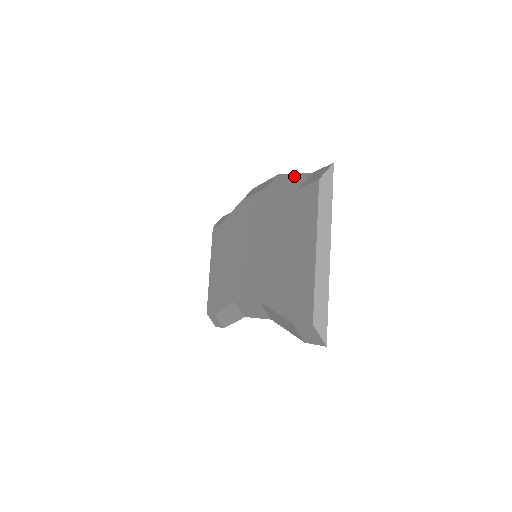
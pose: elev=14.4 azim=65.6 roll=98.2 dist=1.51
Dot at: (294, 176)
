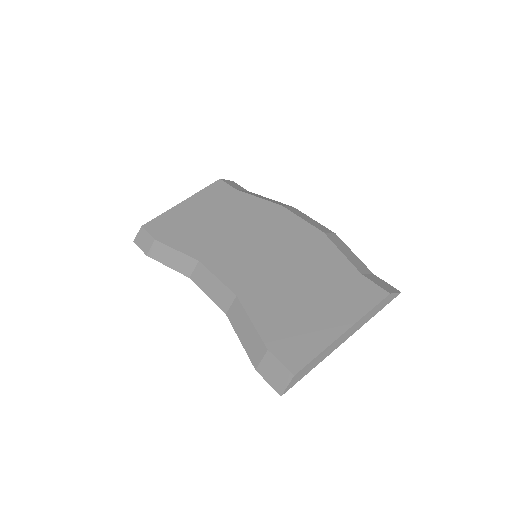
Dot at: (354, 255)
